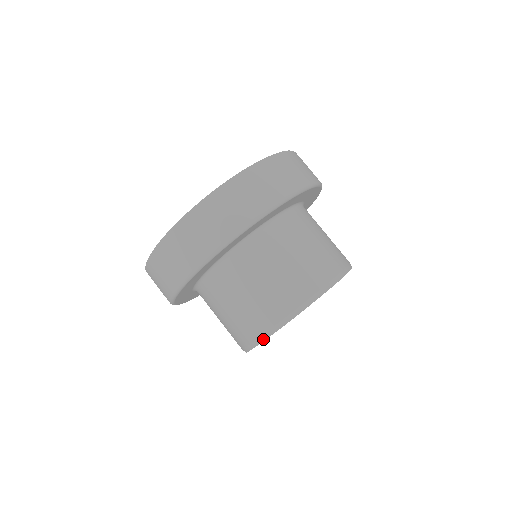
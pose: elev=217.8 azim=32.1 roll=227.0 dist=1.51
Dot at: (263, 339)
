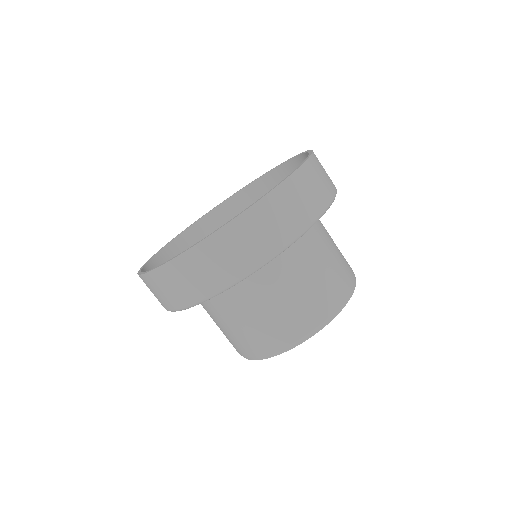
Dot at: (308, 337)
